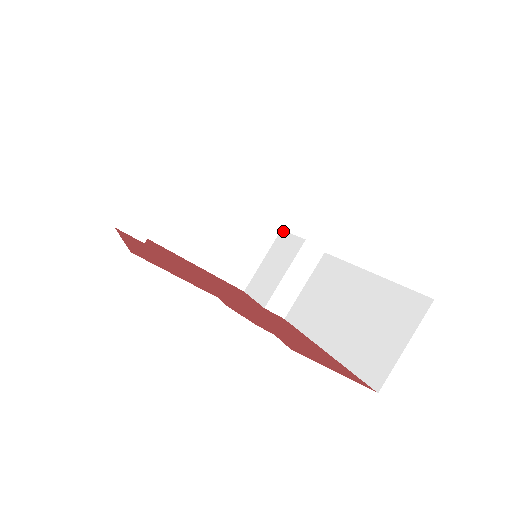
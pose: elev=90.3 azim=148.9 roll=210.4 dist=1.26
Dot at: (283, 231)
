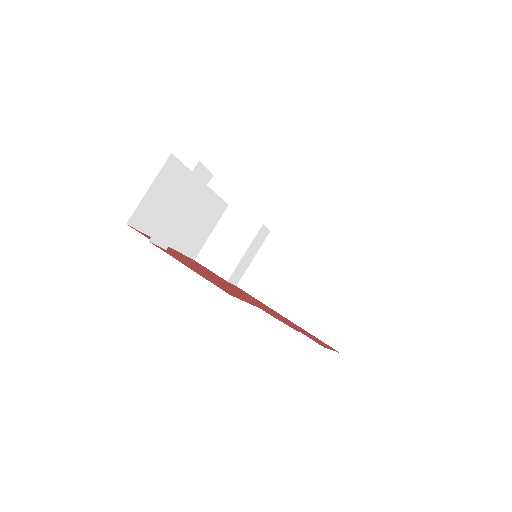
Dot at: (232, 207)
